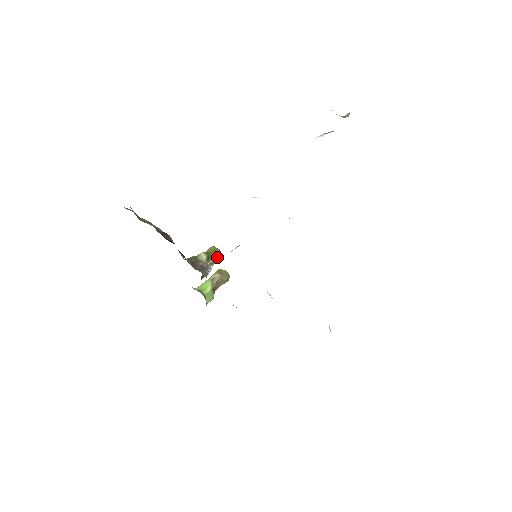
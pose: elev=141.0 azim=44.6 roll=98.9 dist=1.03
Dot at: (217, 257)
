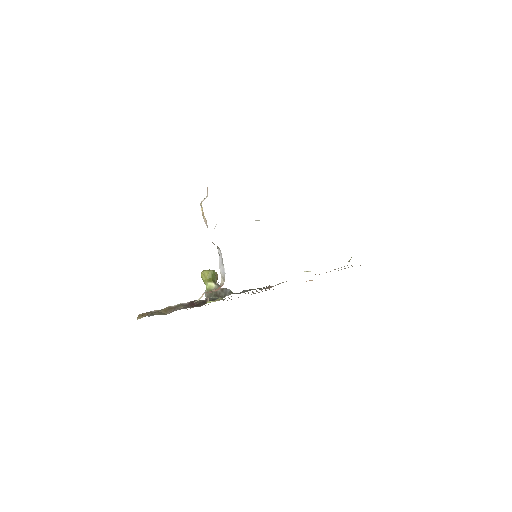
Dot at: (215, 275)
